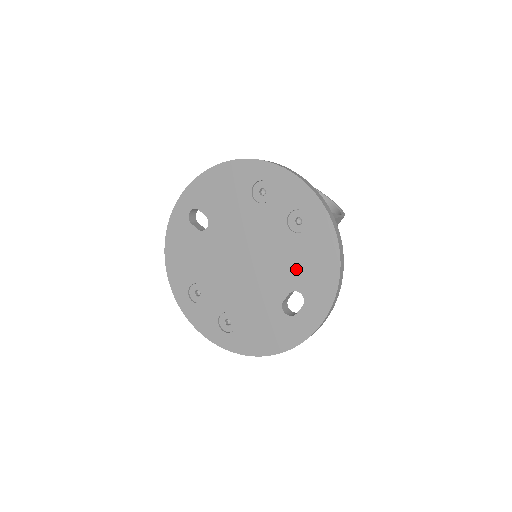
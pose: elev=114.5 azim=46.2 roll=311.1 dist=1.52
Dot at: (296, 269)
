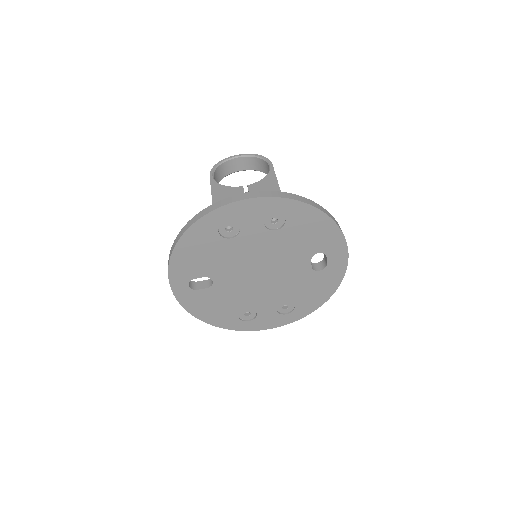
Dot at: (302, 245)
